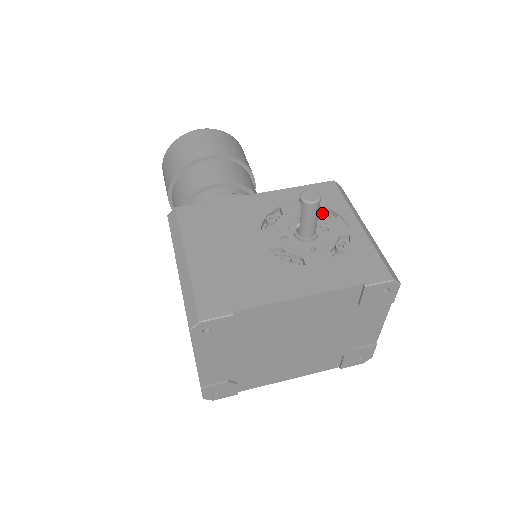
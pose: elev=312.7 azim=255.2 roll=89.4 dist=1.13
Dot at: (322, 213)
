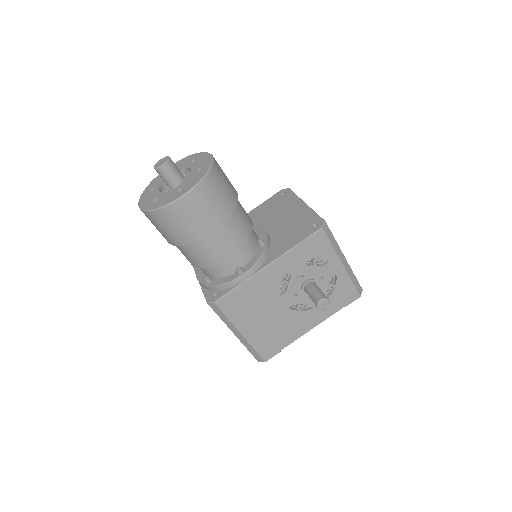
Dot at: (317, 264)
